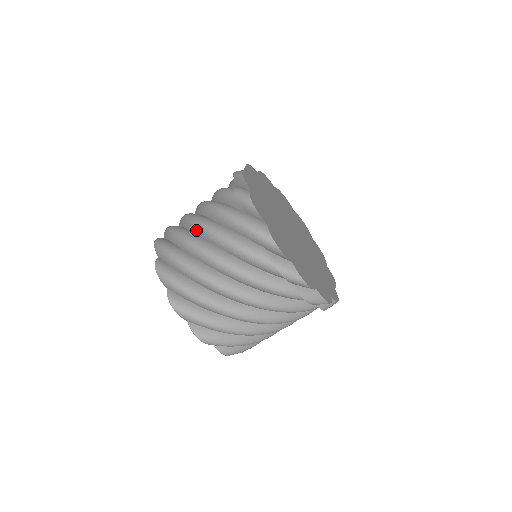
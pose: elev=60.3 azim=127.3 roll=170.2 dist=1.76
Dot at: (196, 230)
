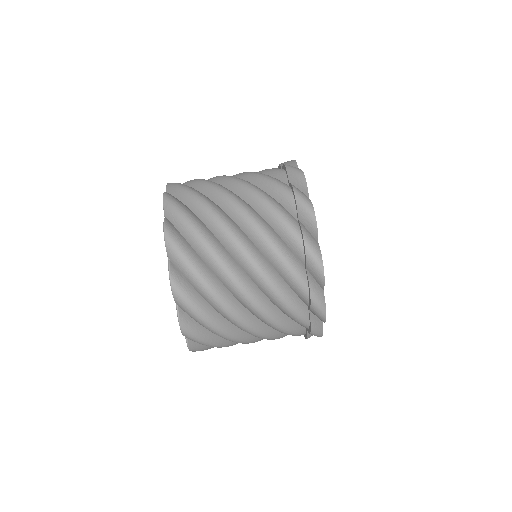
Dot at: occluded
